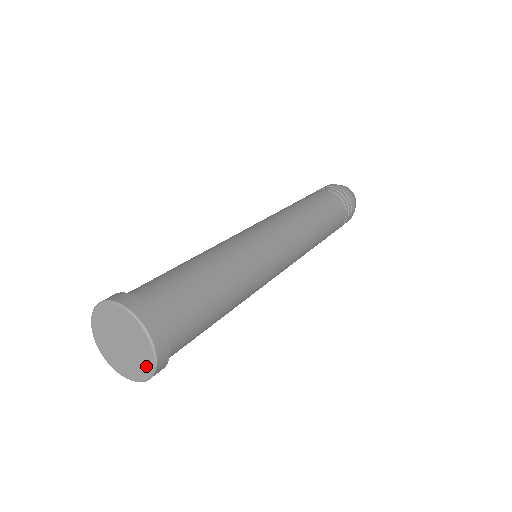
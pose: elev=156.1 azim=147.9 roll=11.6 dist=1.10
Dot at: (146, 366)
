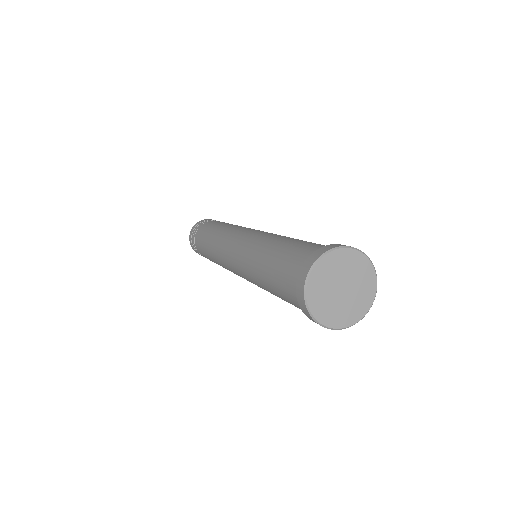
Dot at: (367, 271)
